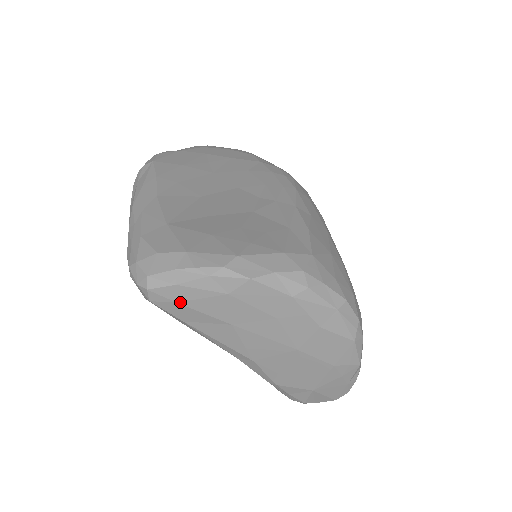
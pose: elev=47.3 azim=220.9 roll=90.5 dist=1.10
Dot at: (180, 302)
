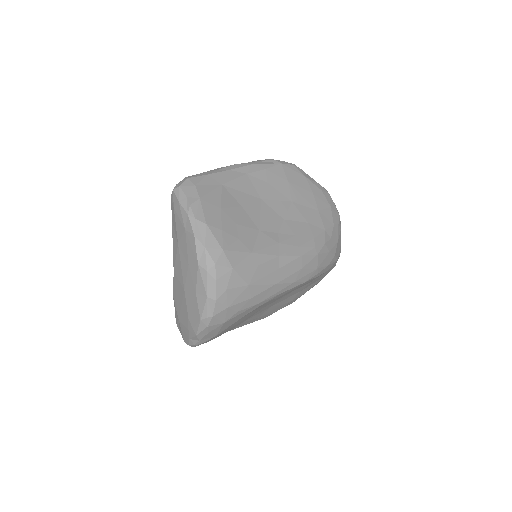
Dot at: (175, 209)
